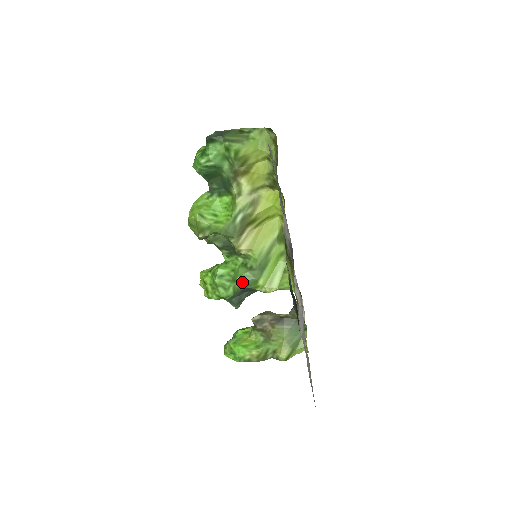
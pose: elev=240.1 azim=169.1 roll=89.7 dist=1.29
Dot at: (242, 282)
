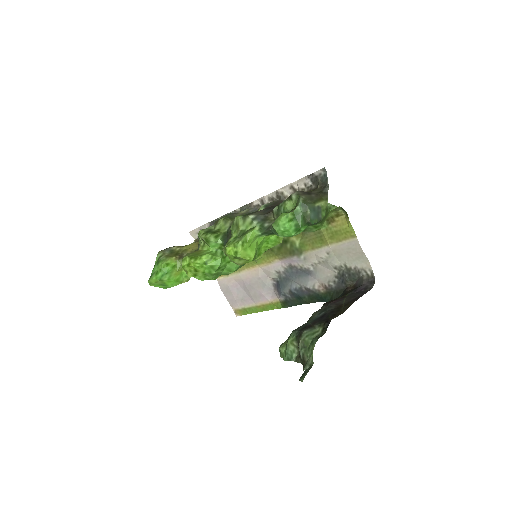
Dot at: occluded
